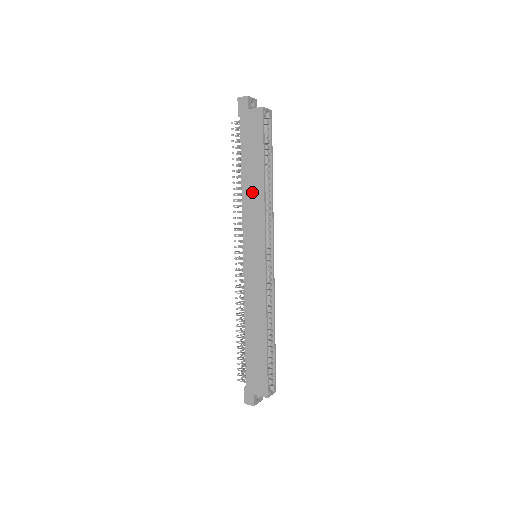
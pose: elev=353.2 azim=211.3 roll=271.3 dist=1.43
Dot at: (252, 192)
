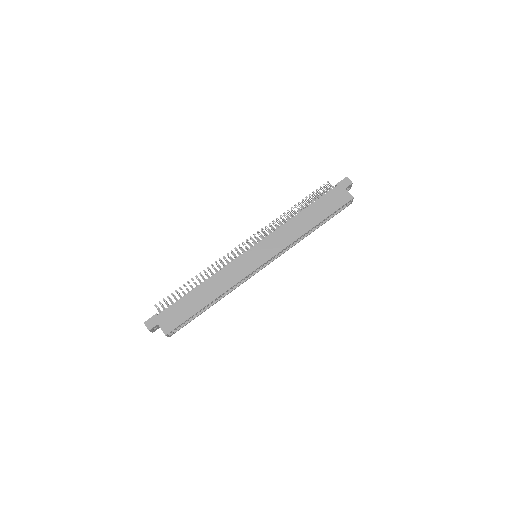
Dot at: (298, 225)
